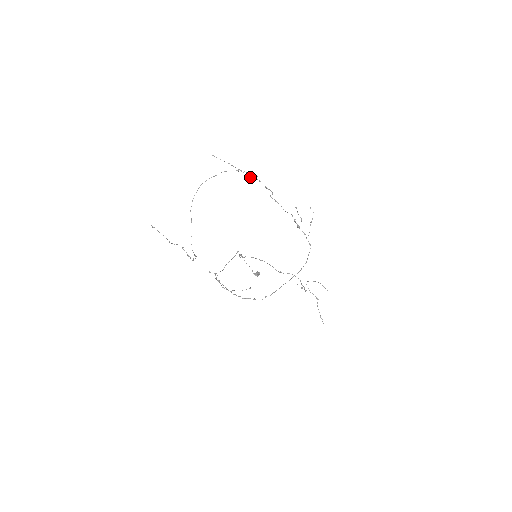
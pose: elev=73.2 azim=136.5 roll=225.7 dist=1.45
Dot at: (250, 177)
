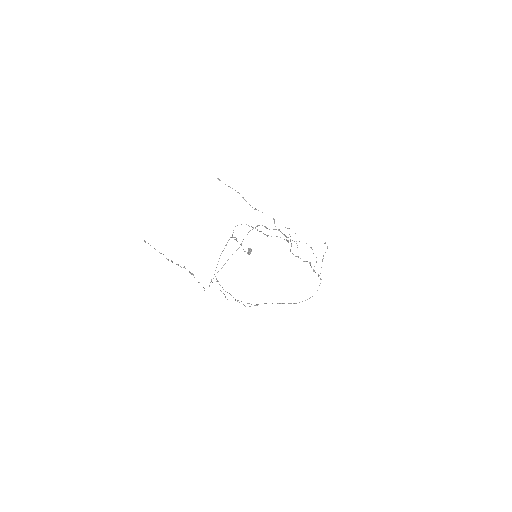
Dot at: (269, 229)
